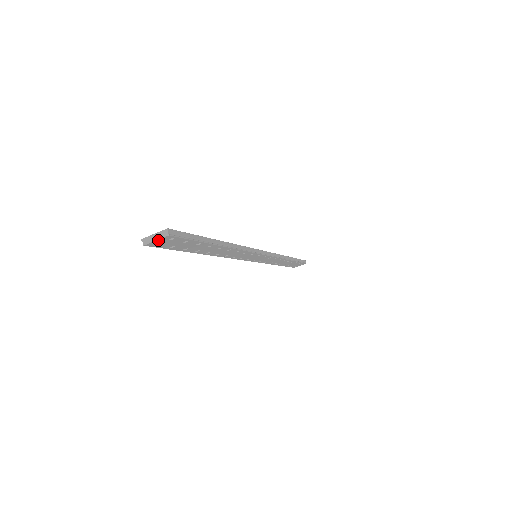
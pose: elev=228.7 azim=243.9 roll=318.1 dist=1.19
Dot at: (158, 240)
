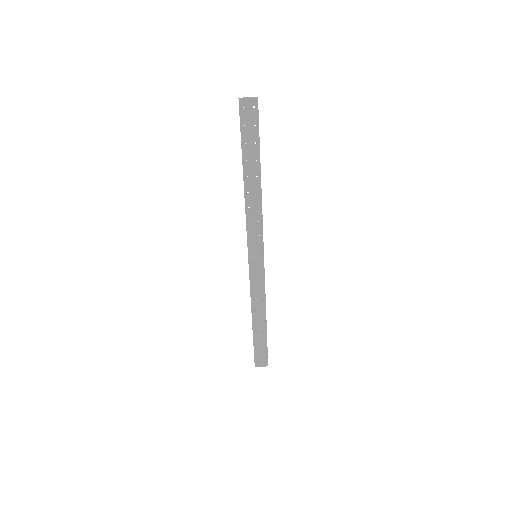
Dot at: (249, 100)
